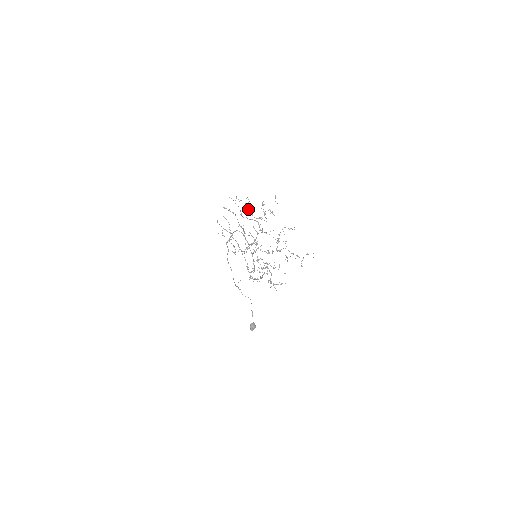
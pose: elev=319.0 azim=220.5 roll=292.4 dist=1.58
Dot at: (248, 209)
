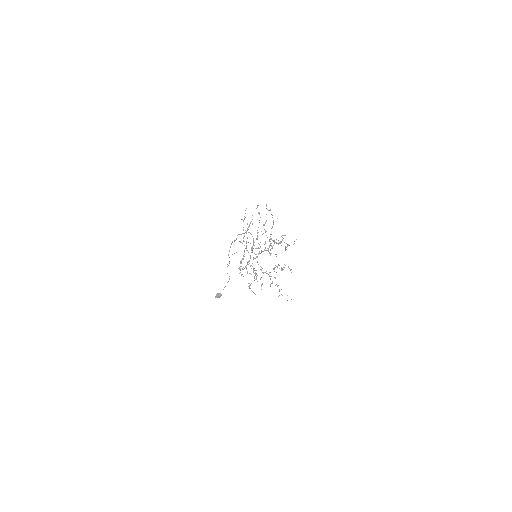
Dot at: (271, 228)
